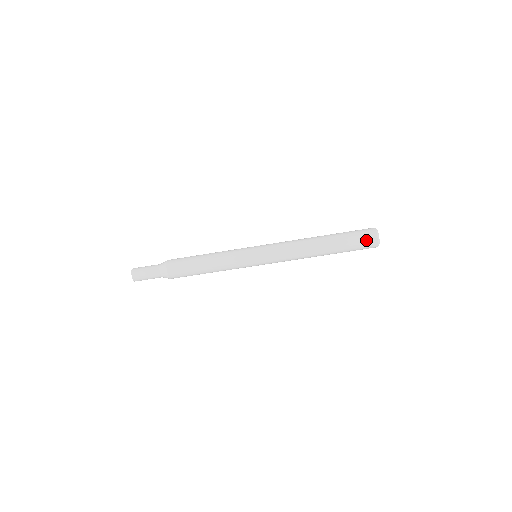
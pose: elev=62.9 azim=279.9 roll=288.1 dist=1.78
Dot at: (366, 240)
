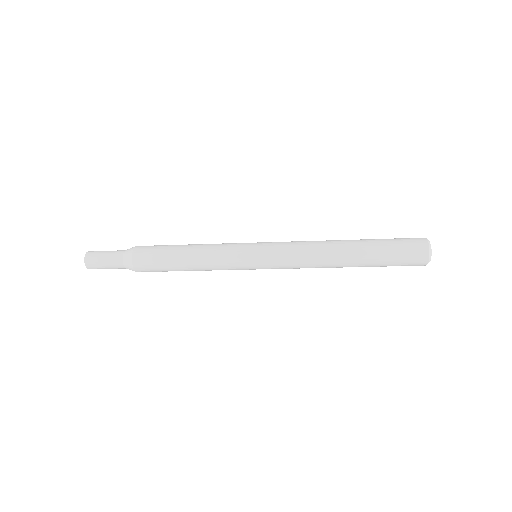
Dot at: occluded
